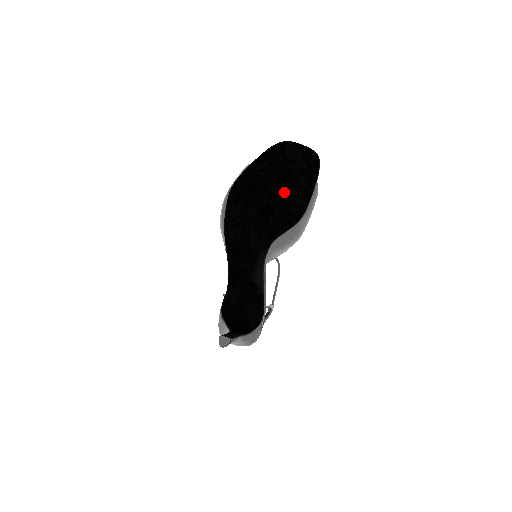
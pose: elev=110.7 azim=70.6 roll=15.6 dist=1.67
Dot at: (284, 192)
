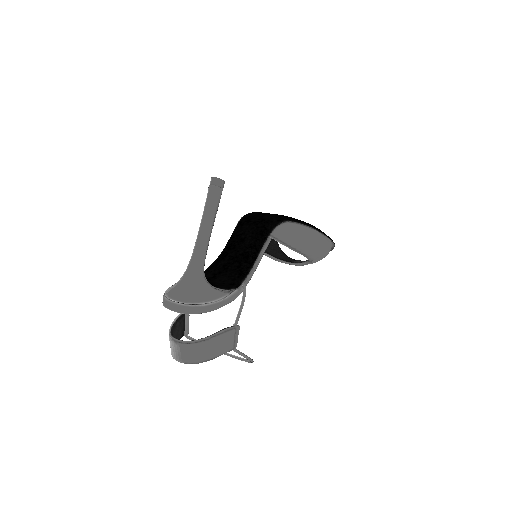
Dot at: occluded
